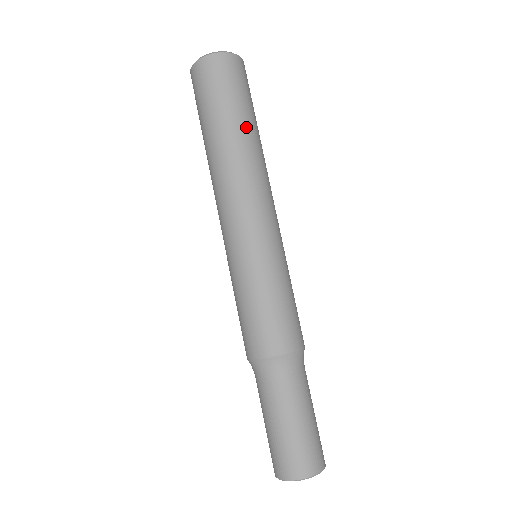
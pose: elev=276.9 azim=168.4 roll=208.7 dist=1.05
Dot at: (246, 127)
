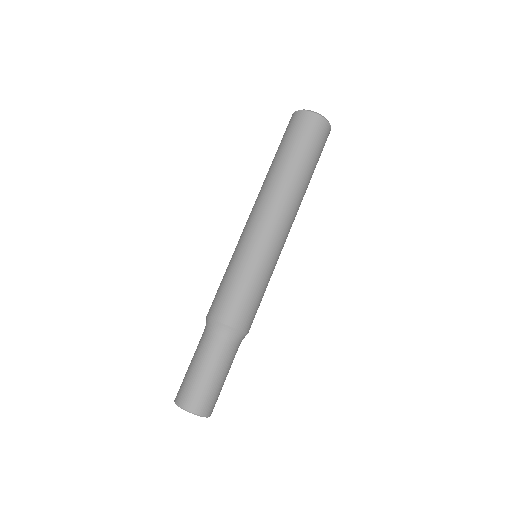
Dot at: occluded
